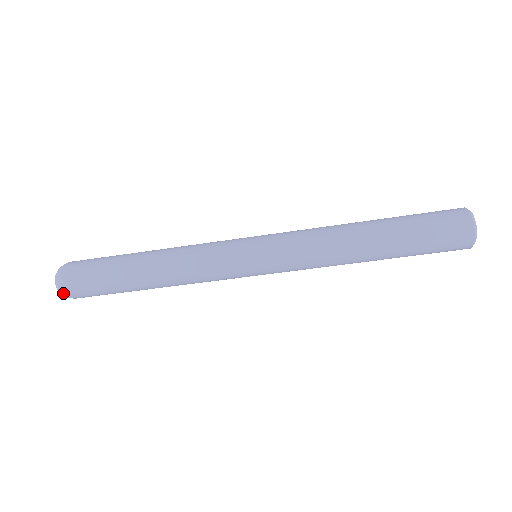
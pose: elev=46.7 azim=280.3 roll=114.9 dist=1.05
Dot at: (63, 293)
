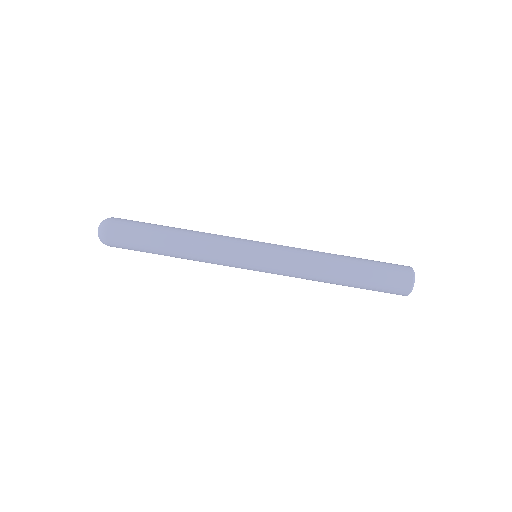
Dot at: (102, 233)
